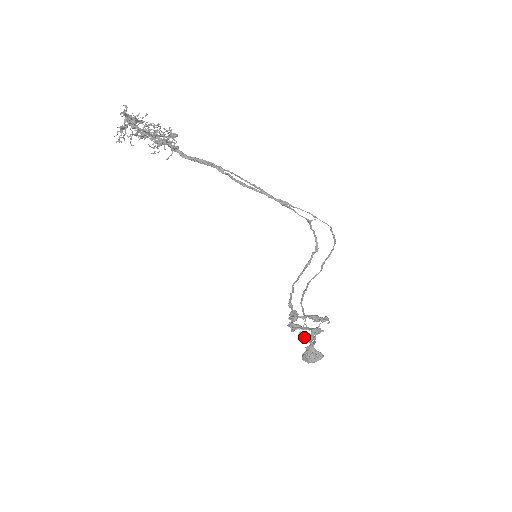
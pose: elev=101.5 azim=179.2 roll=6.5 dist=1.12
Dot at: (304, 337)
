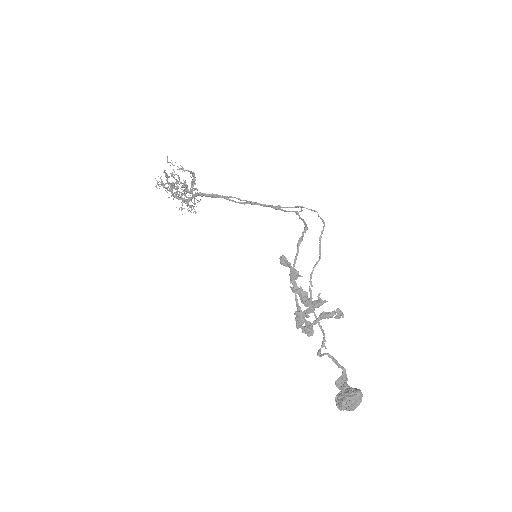
Dot at: (280, 258)
